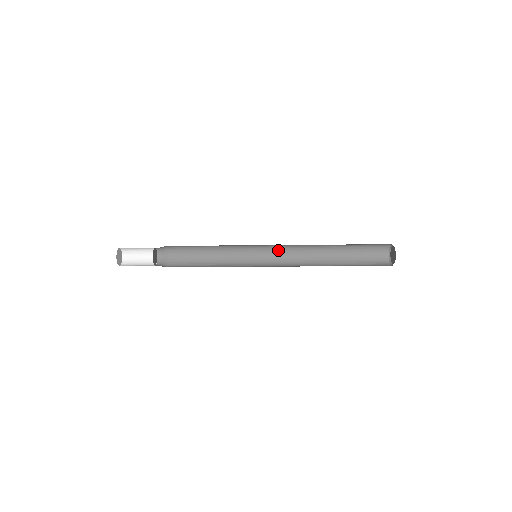
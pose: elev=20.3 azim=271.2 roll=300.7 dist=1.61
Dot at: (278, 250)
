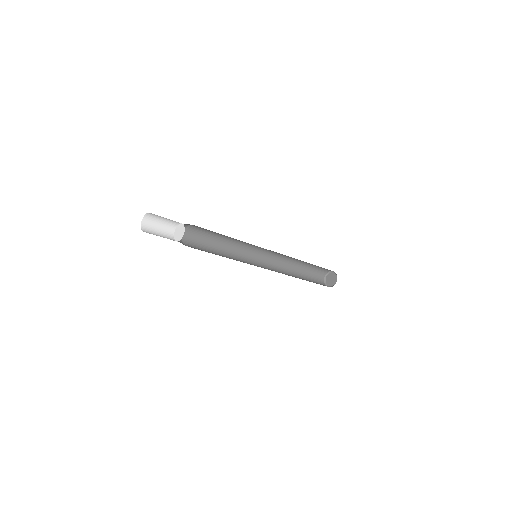
Dot at: (272, 251)
